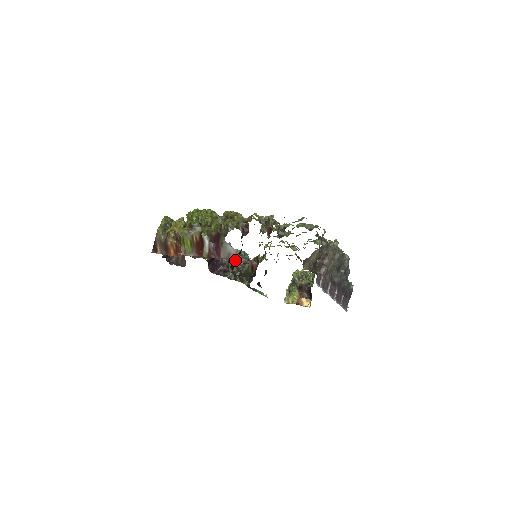
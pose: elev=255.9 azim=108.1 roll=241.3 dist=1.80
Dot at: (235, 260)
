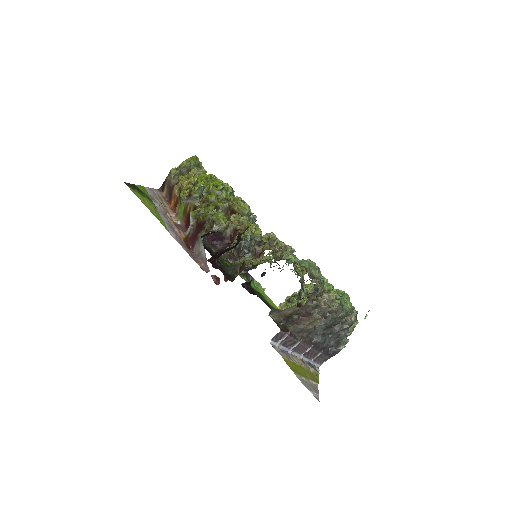
Dot at: (201, 264)
